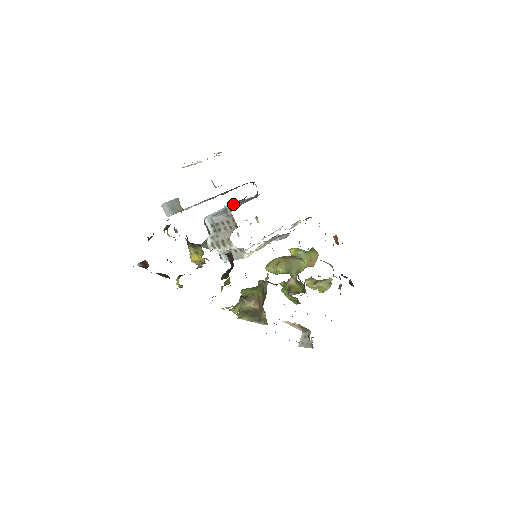
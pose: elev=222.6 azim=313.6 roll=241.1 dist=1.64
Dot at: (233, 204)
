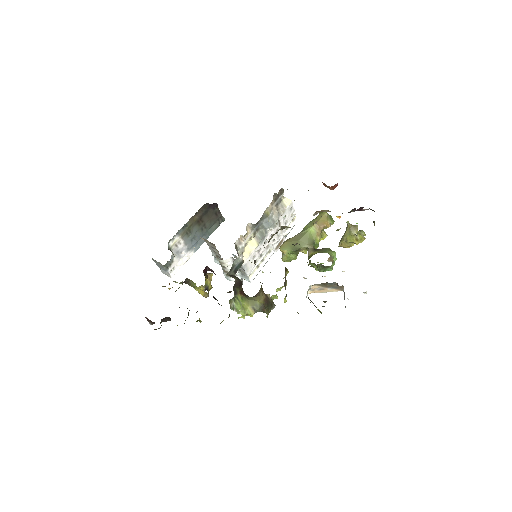
Dot at: occluded
